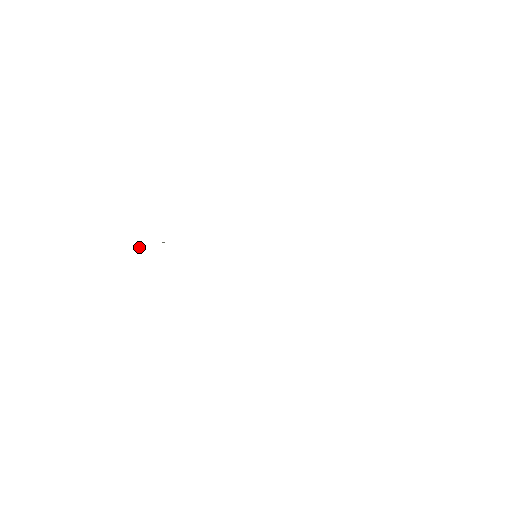
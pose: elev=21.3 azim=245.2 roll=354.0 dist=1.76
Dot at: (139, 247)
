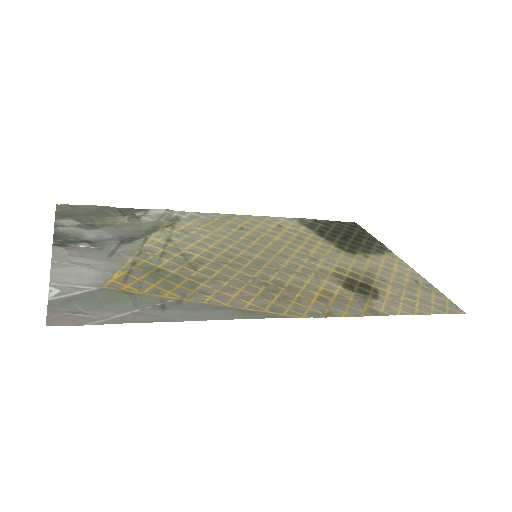
Dot at: (55, 219)
